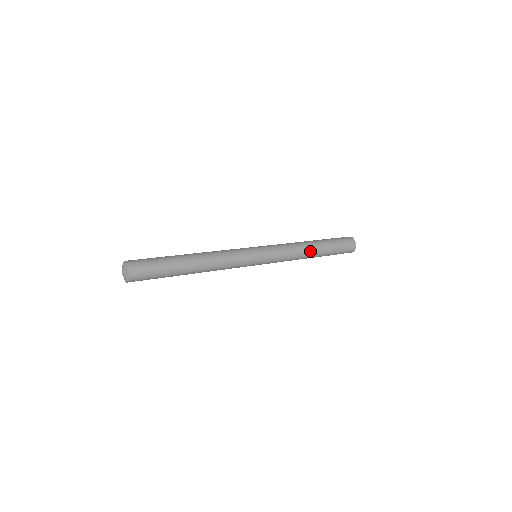
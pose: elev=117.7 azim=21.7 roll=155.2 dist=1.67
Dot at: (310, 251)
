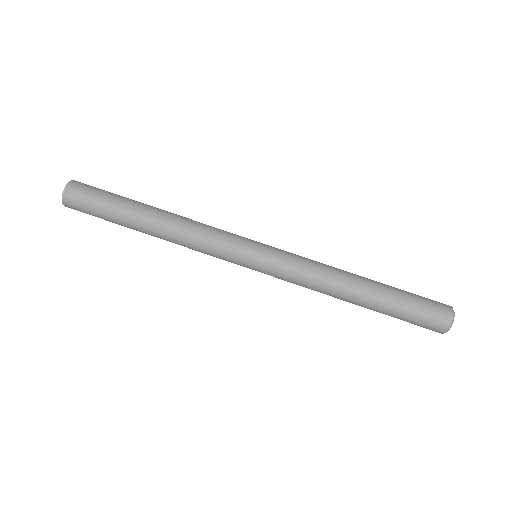
Dot at: (351, 279)
